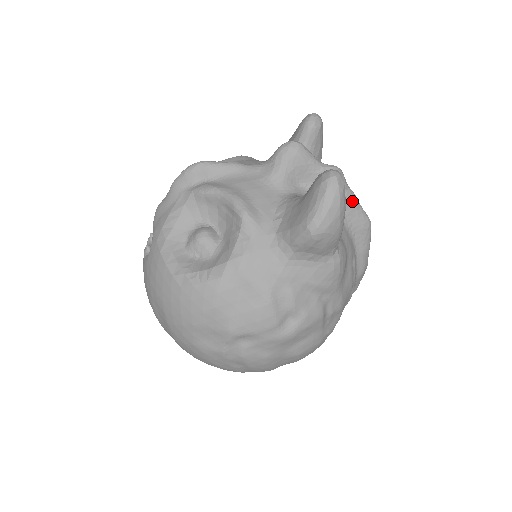
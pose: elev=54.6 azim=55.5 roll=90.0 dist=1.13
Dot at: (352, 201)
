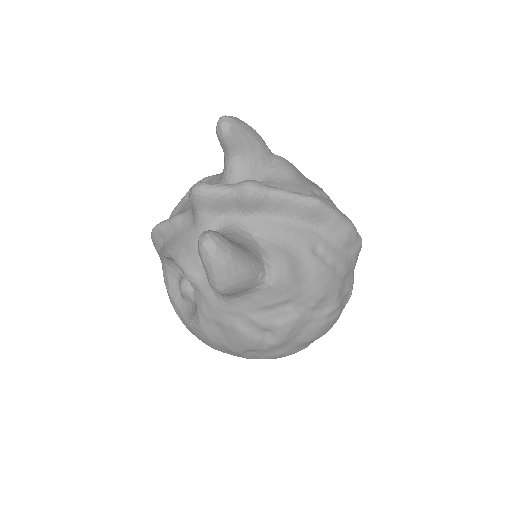
Dot at: (282, 200)
